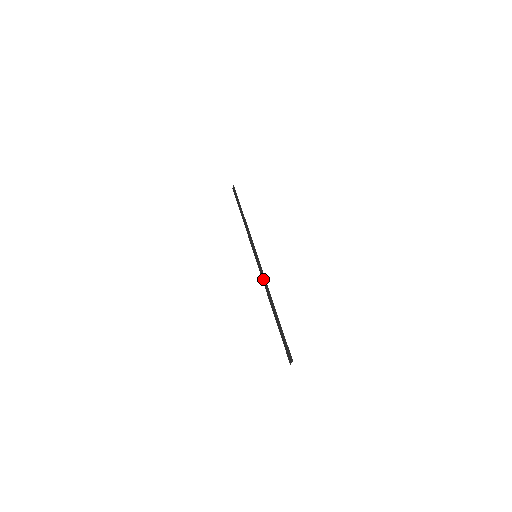
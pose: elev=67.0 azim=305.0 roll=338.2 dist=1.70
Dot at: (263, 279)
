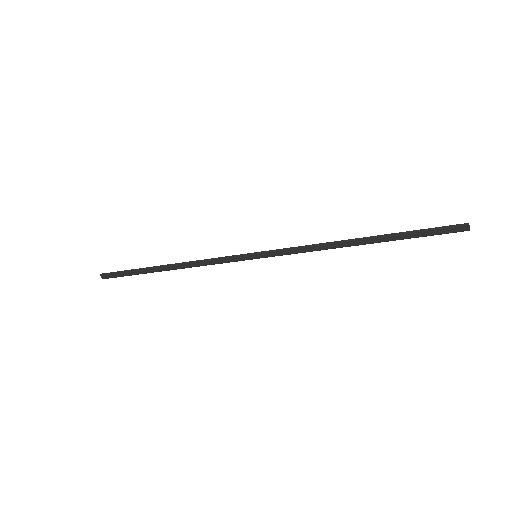
Dot at: (305, 249)
